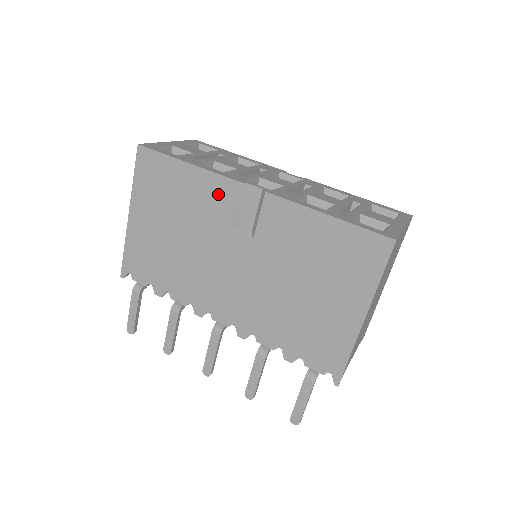
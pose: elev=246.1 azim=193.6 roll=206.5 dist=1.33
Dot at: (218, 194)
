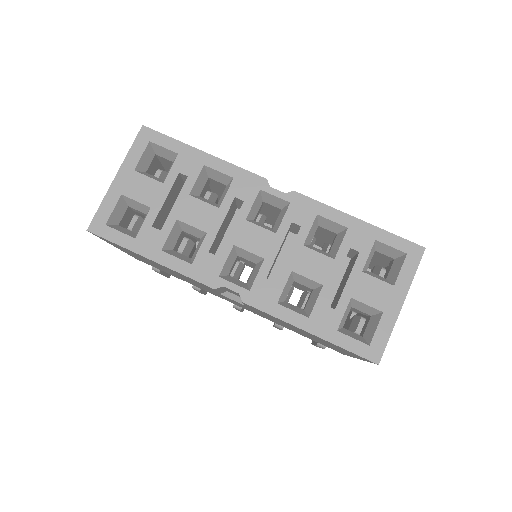
Dot at: occluded
